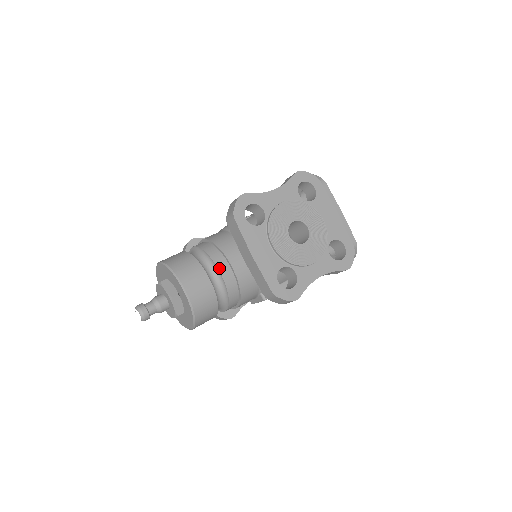
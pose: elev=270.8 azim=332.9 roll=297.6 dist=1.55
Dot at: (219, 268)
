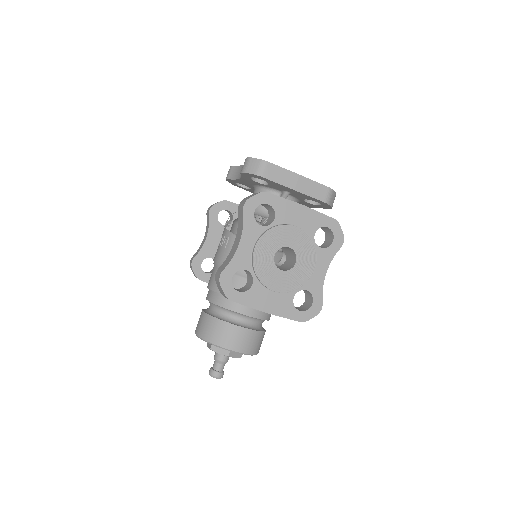
Dot at: (243, 313)
